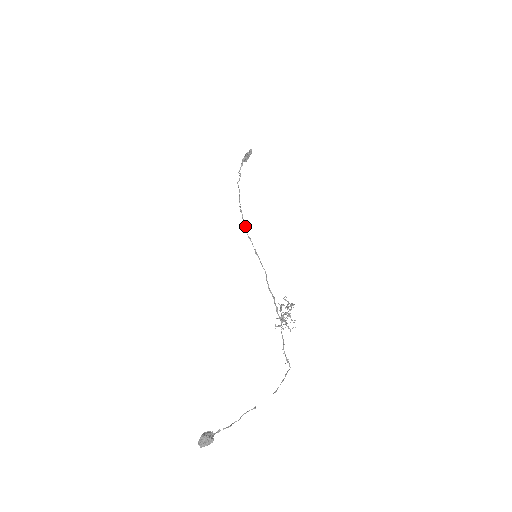
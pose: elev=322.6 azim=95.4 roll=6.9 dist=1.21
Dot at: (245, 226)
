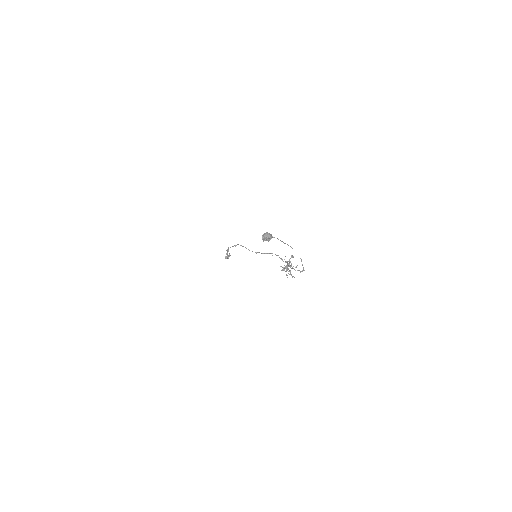
Dot at: occluded
